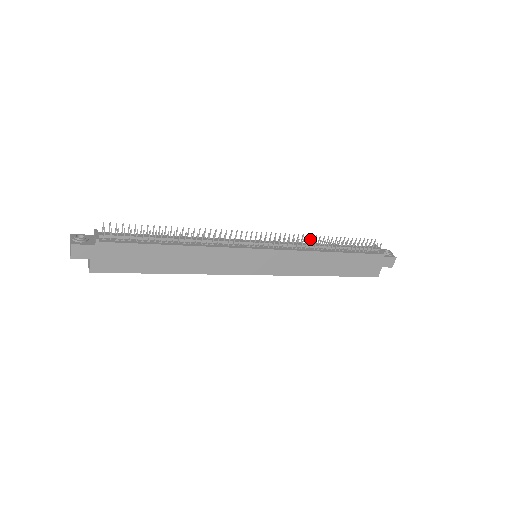
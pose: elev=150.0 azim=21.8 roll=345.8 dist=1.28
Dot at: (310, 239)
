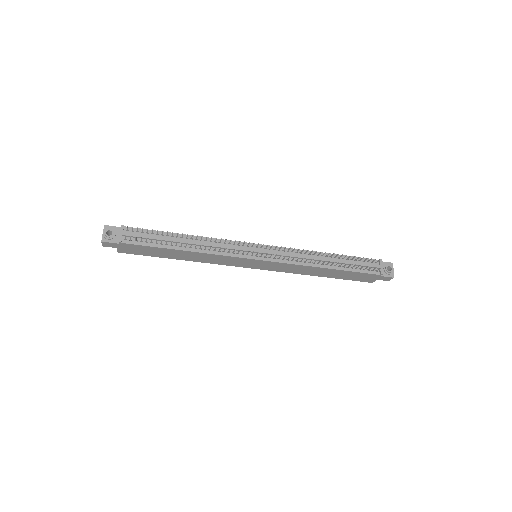
Dot at: (311, 252)
